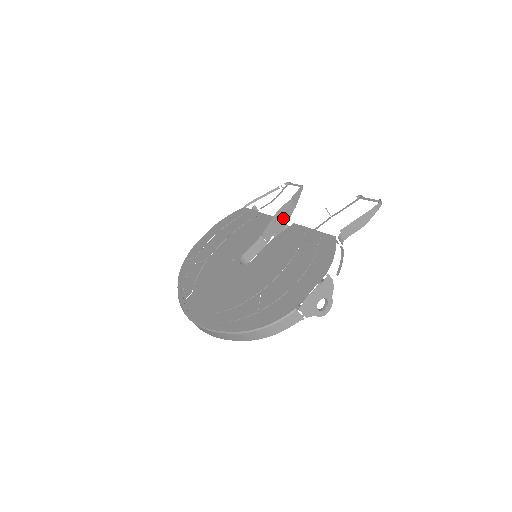
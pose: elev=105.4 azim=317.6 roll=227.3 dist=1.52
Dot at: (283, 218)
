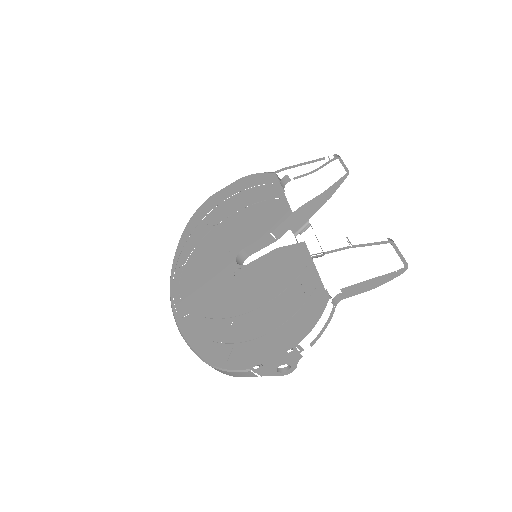
Dot at: (306, 214)
